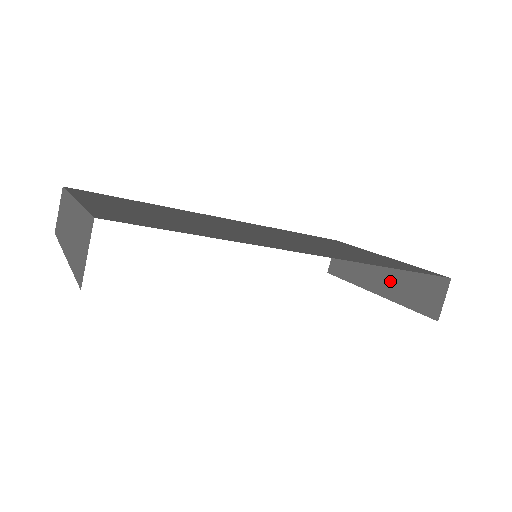
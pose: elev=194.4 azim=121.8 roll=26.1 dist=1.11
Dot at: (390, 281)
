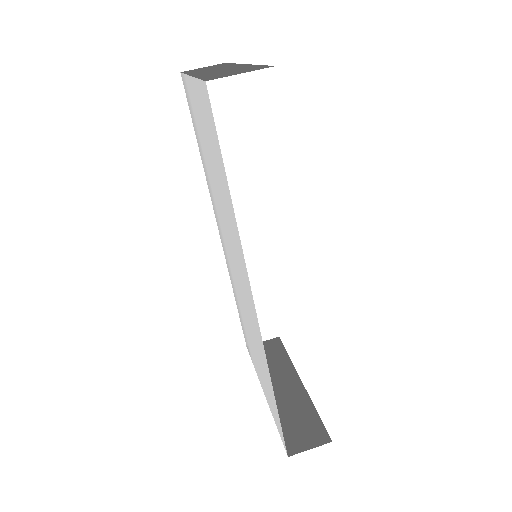
Dot at: (286, 398)
